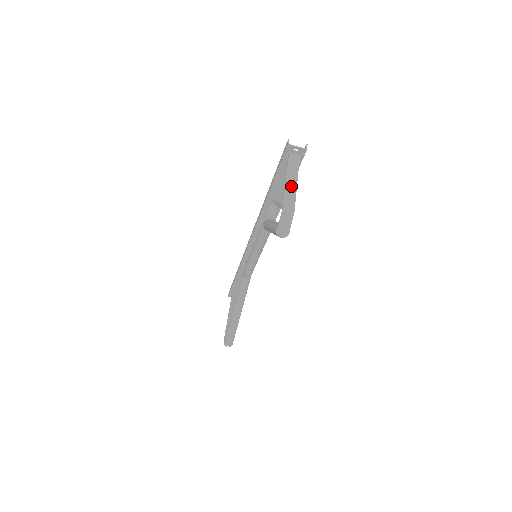
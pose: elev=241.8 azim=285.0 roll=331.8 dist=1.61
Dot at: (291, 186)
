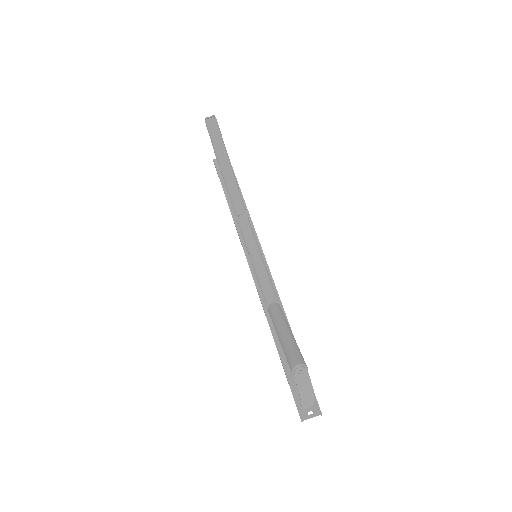
Dot at: occluded
